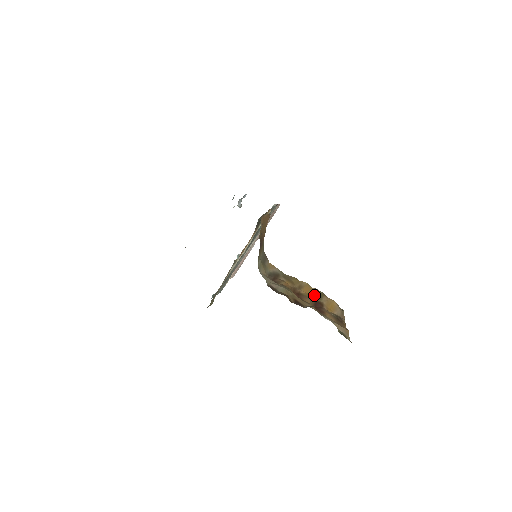
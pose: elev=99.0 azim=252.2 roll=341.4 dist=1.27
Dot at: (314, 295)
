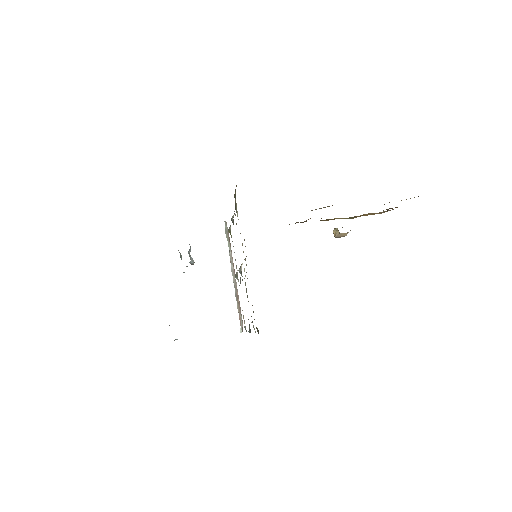
Dot at: occluded
